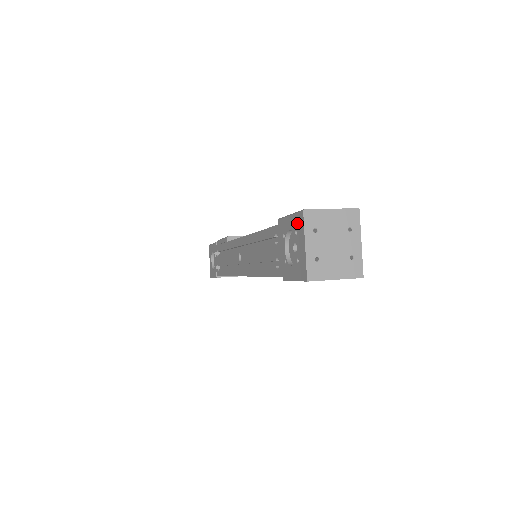
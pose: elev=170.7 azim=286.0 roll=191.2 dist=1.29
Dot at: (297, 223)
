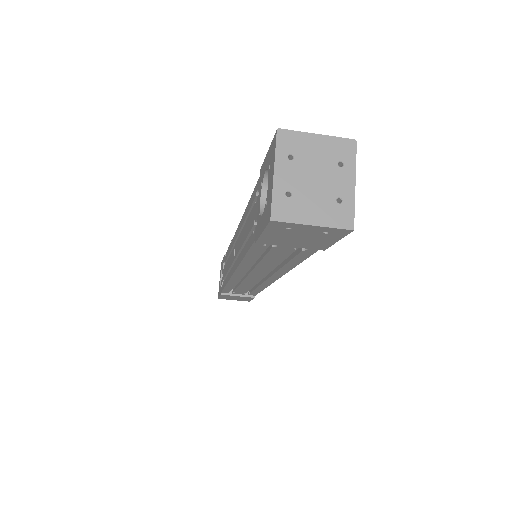
Dot at: (271, 152)
